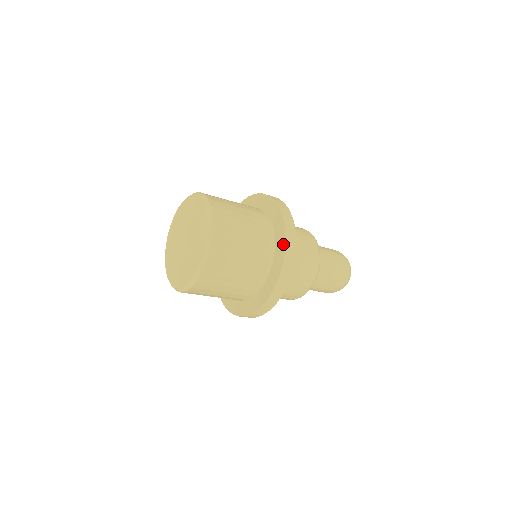
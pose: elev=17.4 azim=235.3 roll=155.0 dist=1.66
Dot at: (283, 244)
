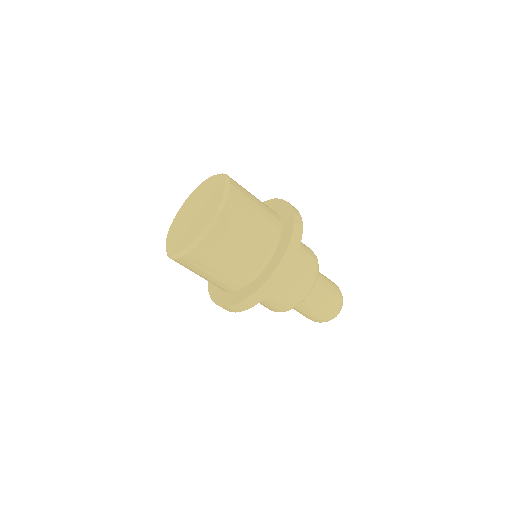
Dot at: (266, 278)
